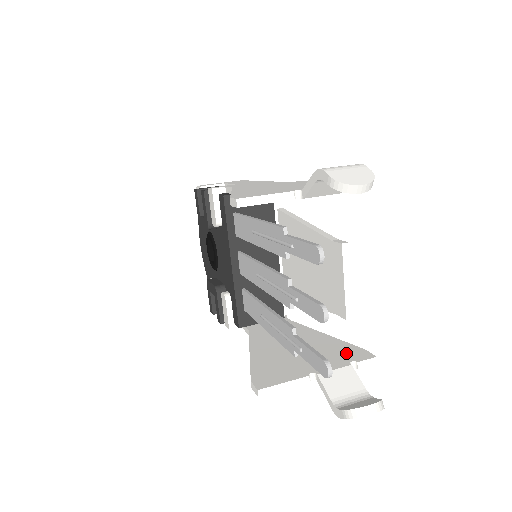
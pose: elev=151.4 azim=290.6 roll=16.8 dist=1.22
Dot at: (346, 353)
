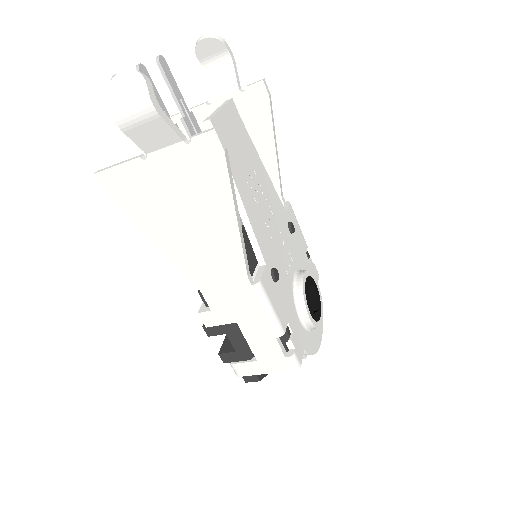
Dot at: (206, 159)
